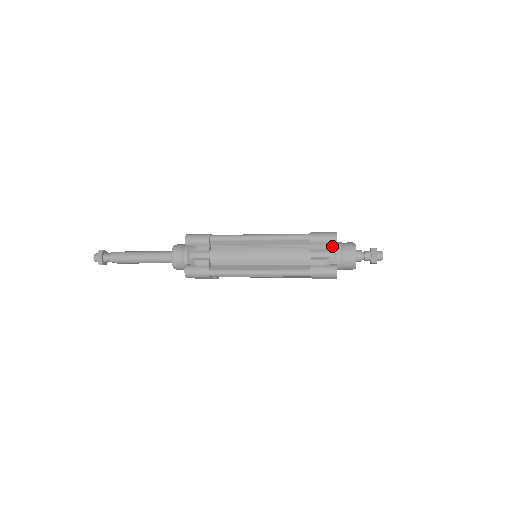
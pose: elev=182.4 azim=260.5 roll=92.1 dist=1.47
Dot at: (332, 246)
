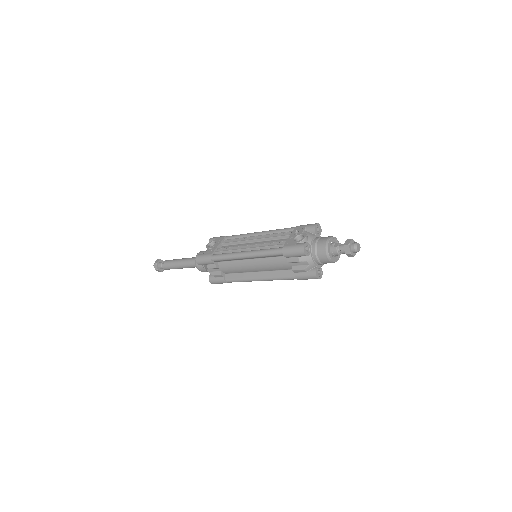
Dot at: (305, 256)
